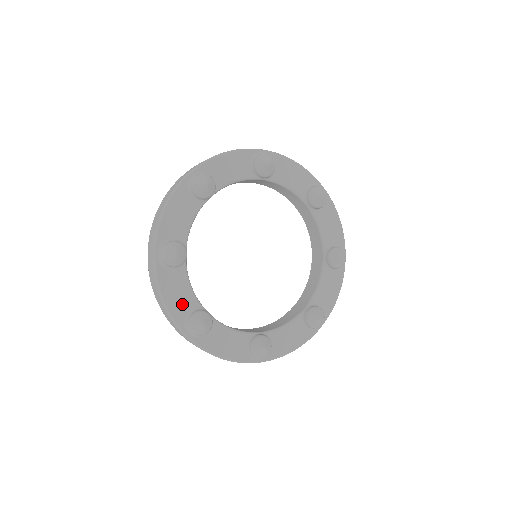
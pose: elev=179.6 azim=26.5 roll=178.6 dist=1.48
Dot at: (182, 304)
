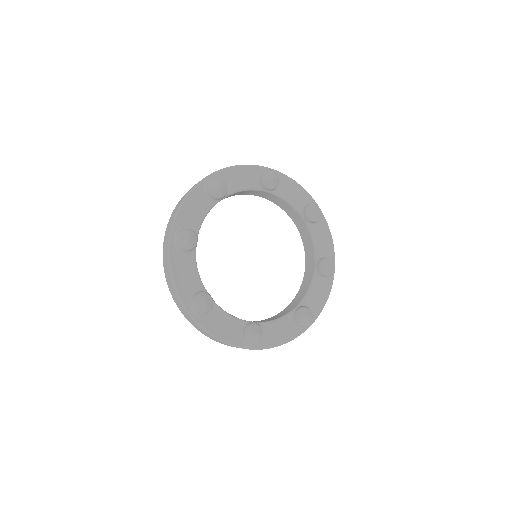
Dot at: (189, 219)
